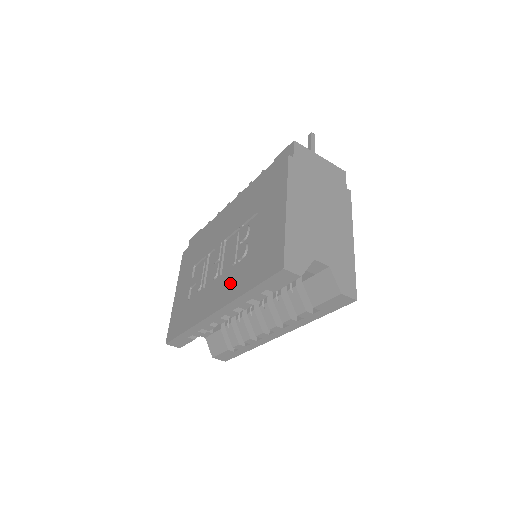
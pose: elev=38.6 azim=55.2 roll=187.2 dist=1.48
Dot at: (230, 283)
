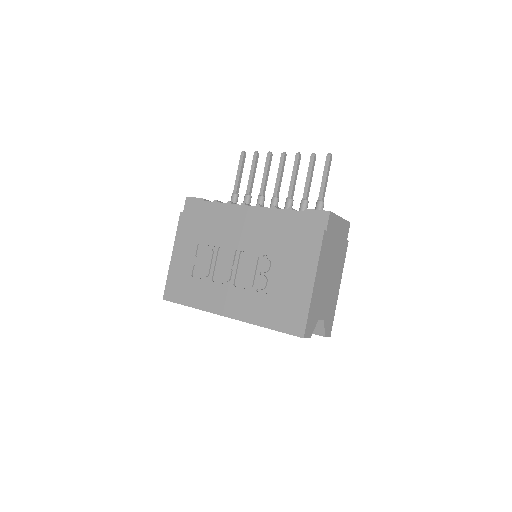
Dot at: (246, 304)
